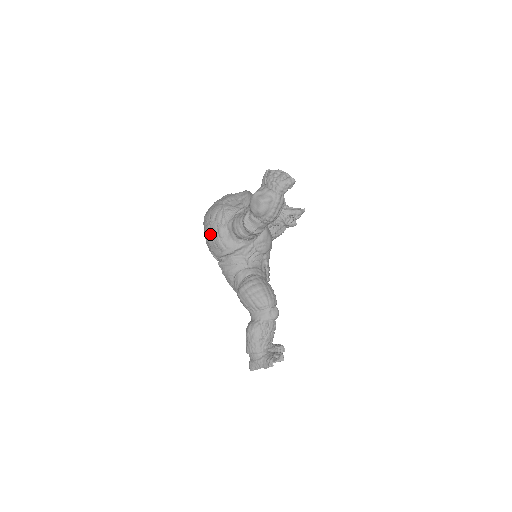
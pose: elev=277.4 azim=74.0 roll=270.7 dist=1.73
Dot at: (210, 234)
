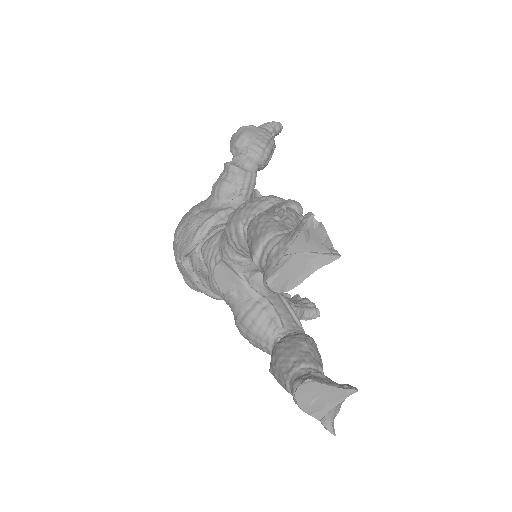
Dot at: (181, 224)
